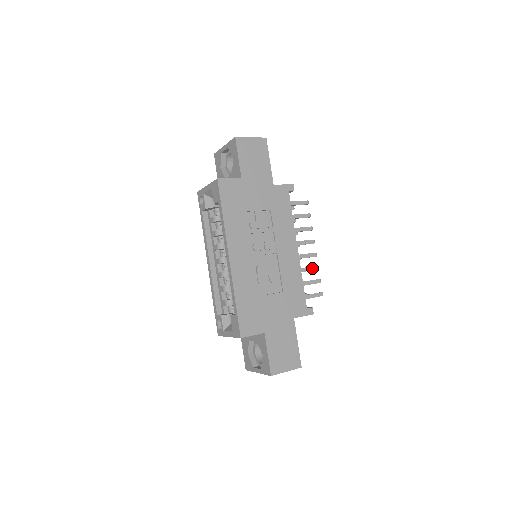
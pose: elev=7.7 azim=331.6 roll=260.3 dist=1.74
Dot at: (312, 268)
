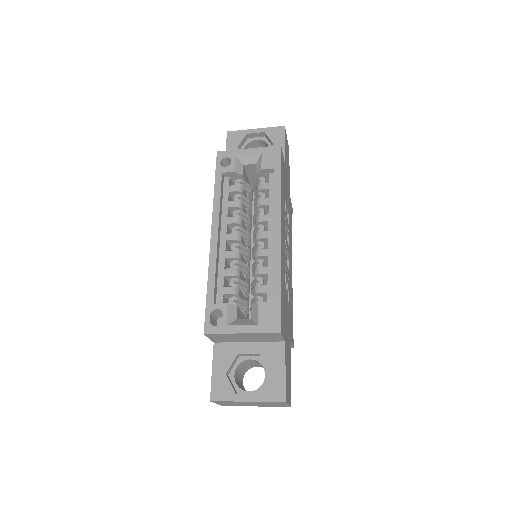
Dot at: occluded
